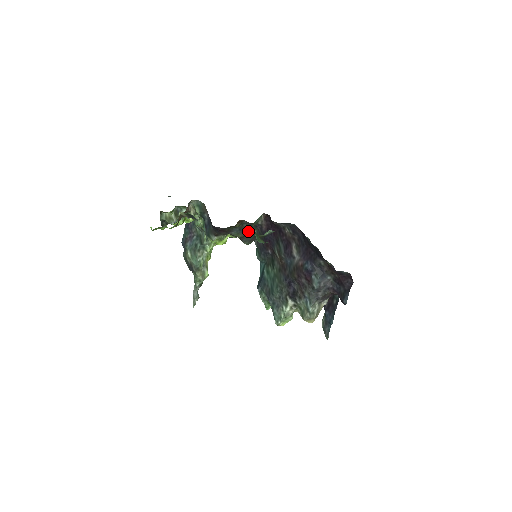
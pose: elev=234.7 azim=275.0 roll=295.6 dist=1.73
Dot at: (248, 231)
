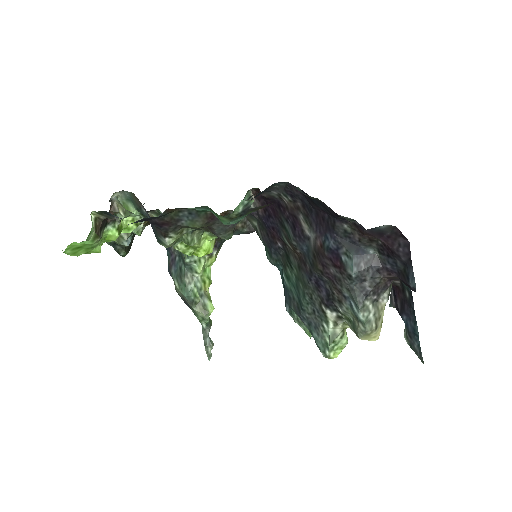
Dot at: (197, 209)
